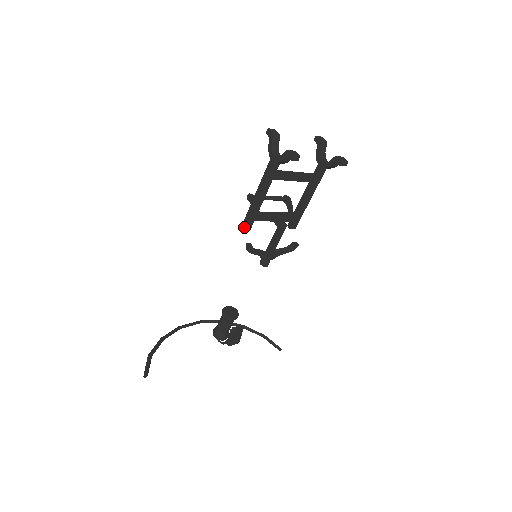
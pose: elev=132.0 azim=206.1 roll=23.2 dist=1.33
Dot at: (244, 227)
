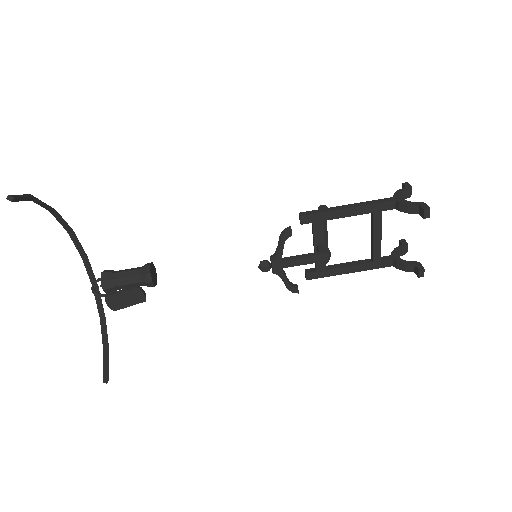
Dot at: (302, 215)
